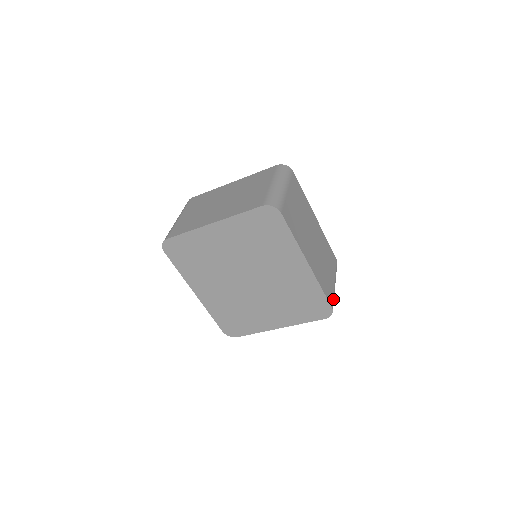
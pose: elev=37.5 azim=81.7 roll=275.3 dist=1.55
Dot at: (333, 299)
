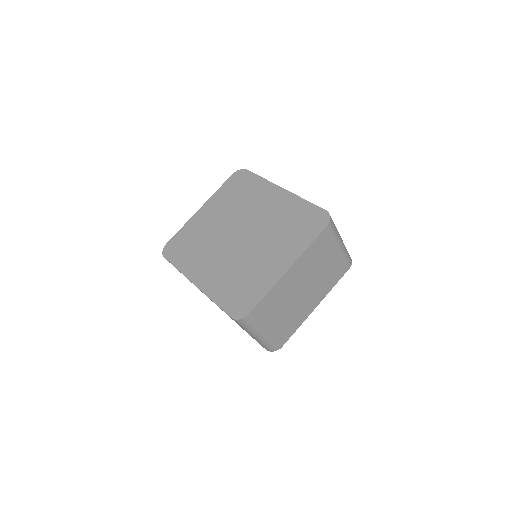
Dot at: occluded
